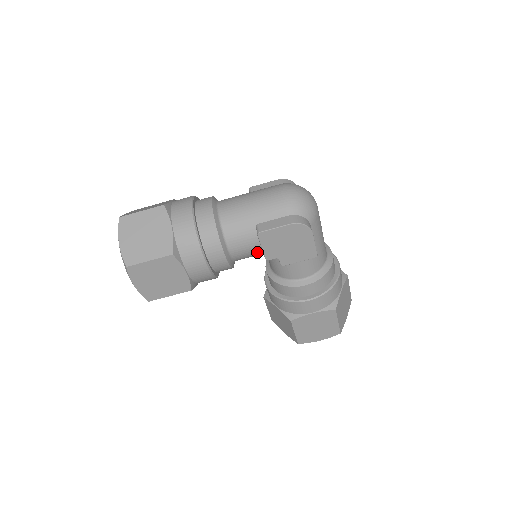
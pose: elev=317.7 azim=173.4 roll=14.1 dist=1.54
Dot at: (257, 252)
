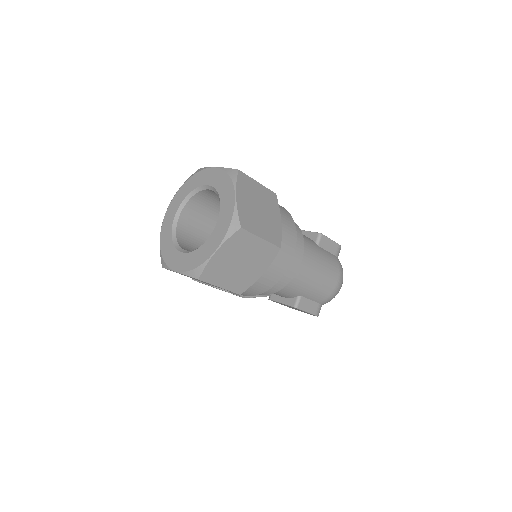
Dot at: occluded
